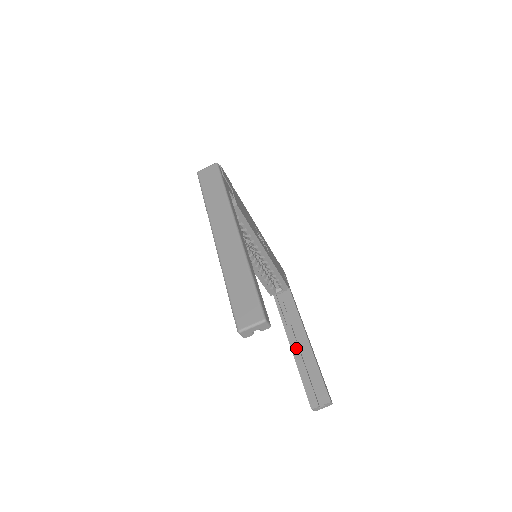
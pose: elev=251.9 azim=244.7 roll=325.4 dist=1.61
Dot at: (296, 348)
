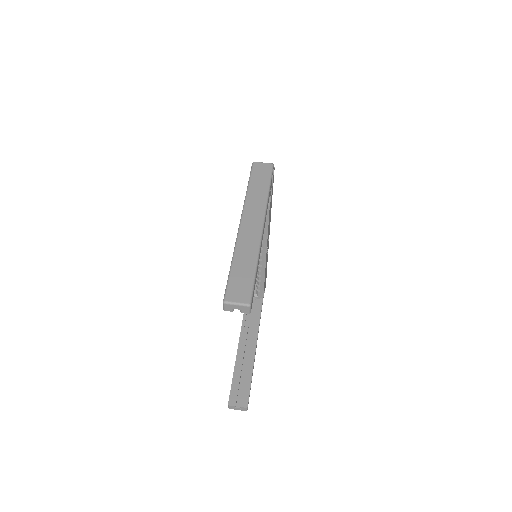
Dot at: (242, 349)
